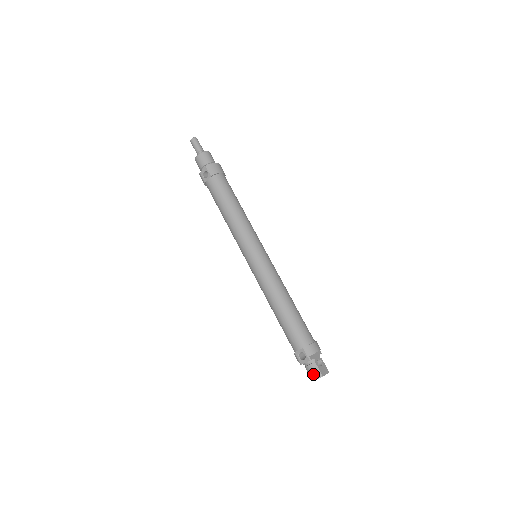
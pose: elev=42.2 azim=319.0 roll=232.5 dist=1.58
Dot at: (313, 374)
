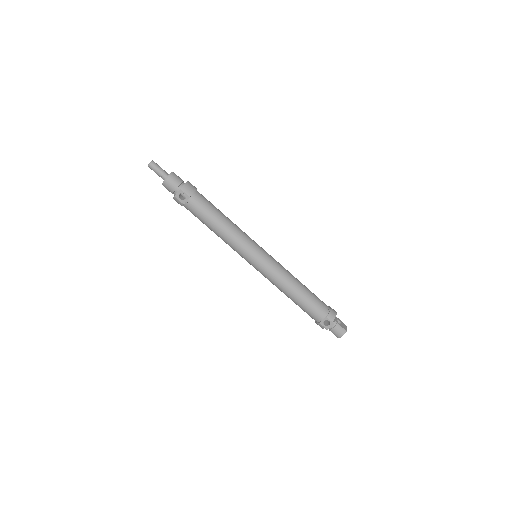
Dot at: (339, 333)
